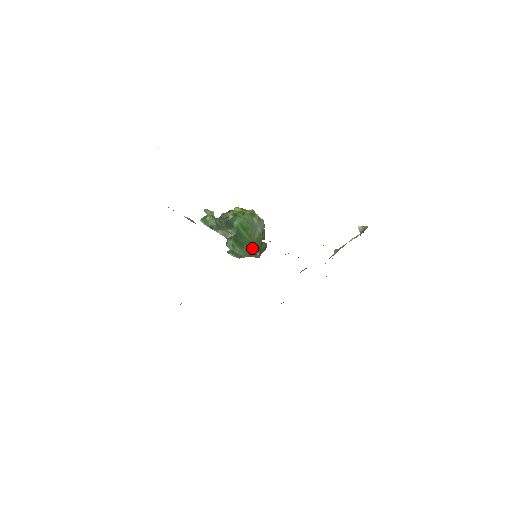
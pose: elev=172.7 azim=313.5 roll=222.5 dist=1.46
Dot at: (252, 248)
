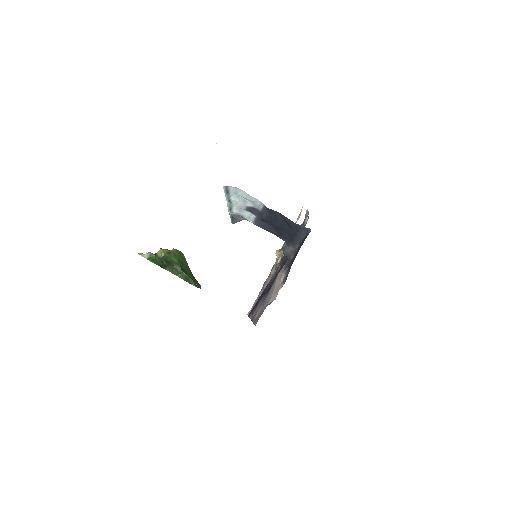
Dot at: (196, 280)
